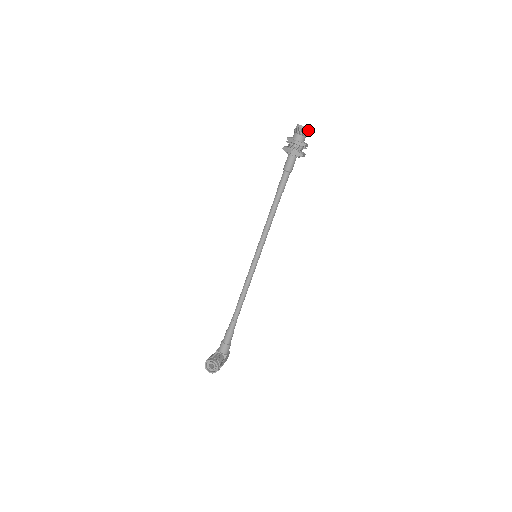
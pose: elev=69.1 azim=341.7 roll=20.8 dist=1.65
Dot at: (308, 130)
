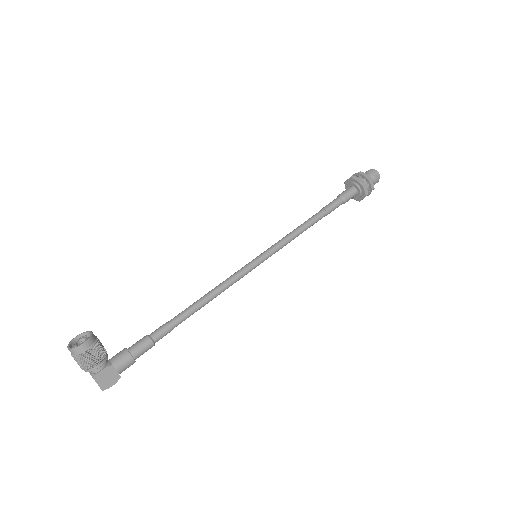
Dot at: (379, 176)
